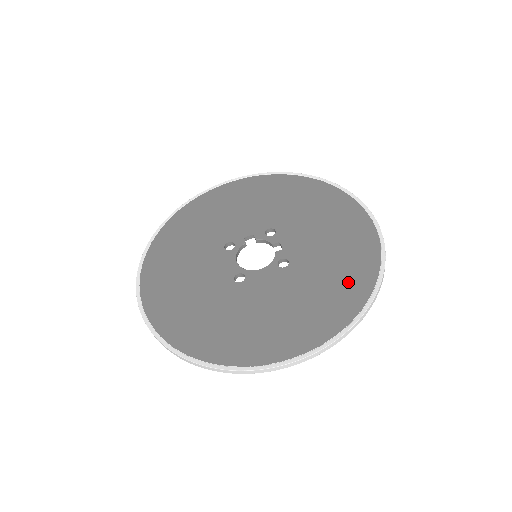
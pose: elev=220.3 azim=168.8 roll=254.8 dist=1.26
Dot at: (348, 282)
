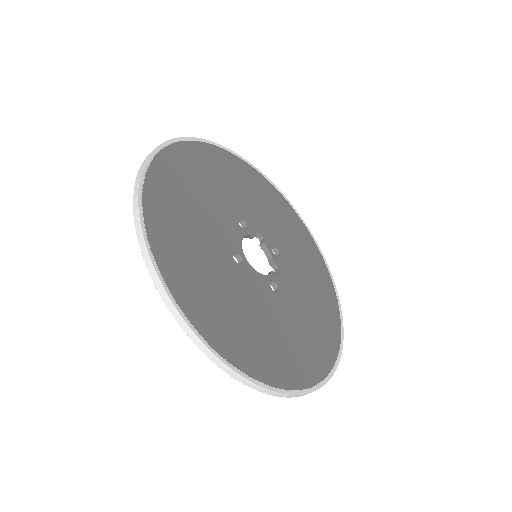
Dot at: (310, 355)
